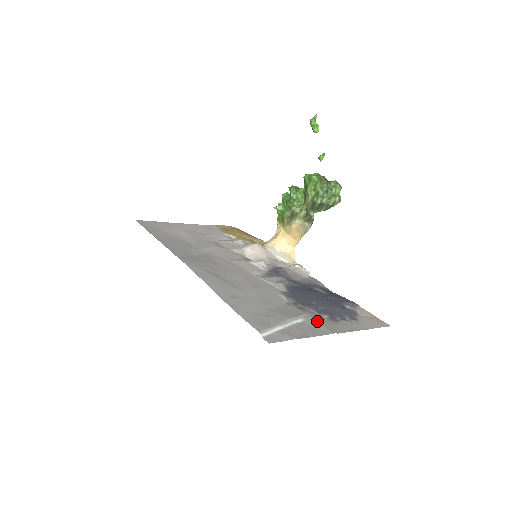
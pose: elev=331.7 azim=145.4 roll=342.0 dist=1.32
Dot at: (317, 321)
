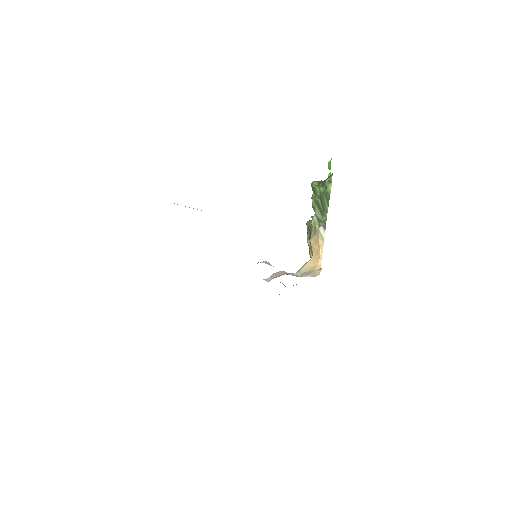
Dot at: occluded
